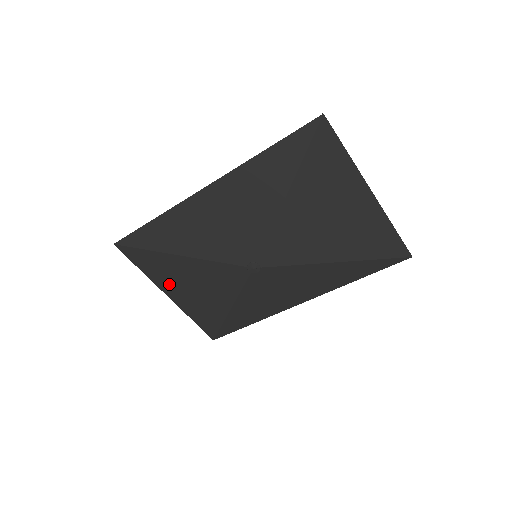
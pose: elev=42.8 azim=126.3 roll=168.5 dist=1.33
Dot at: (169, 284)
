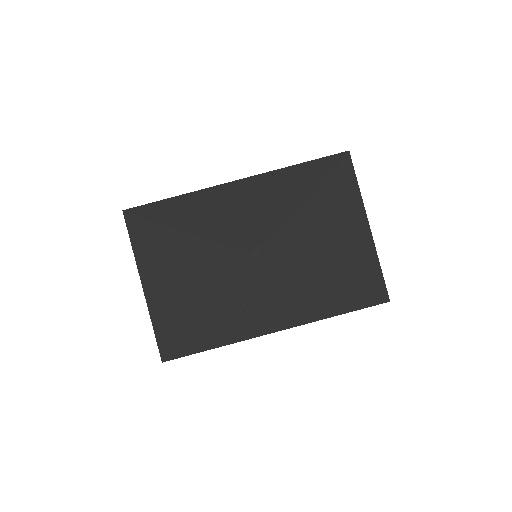
Dot at: (154, 269)
